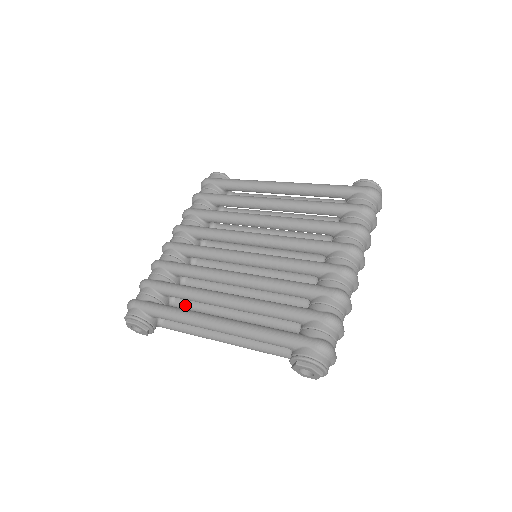
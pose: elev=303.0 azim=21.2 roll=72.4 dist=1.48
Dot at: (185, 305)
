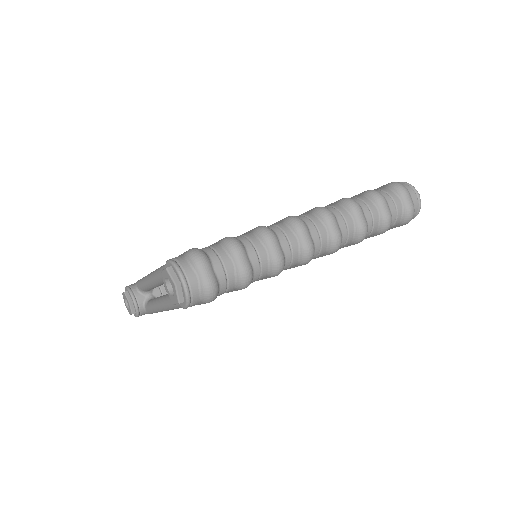
Dot at: occluded
